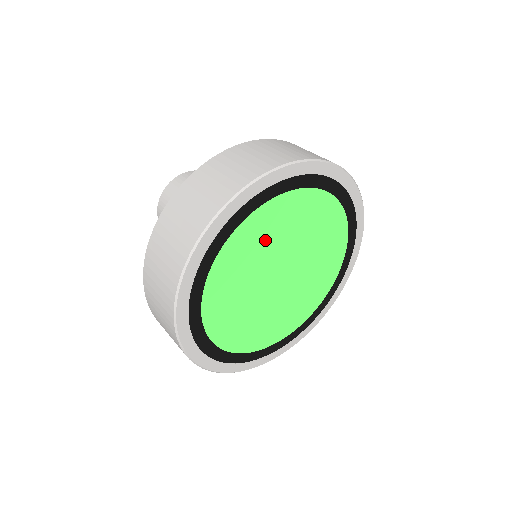
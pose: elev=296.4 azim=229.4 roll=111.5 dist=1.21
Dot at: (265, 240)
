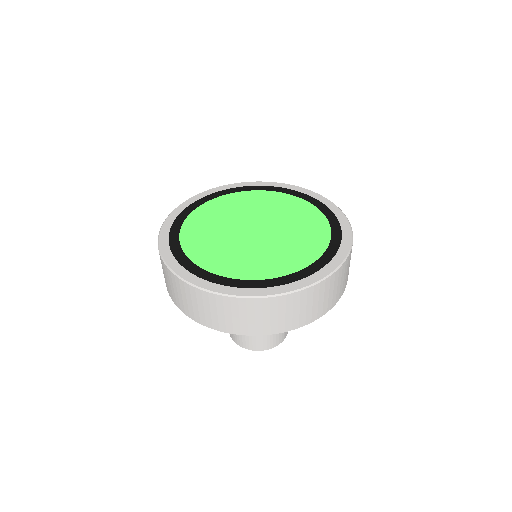
Dot at: (254, 205)
